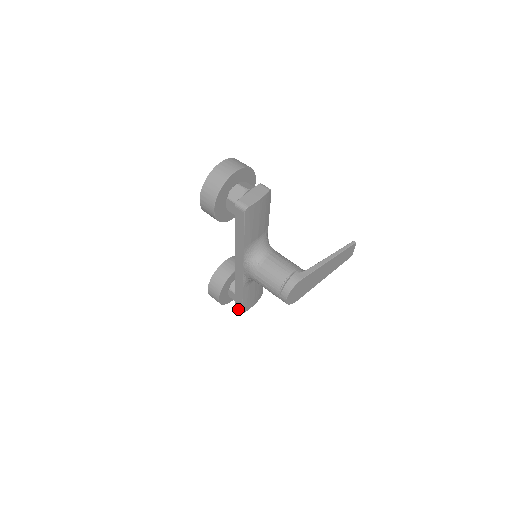
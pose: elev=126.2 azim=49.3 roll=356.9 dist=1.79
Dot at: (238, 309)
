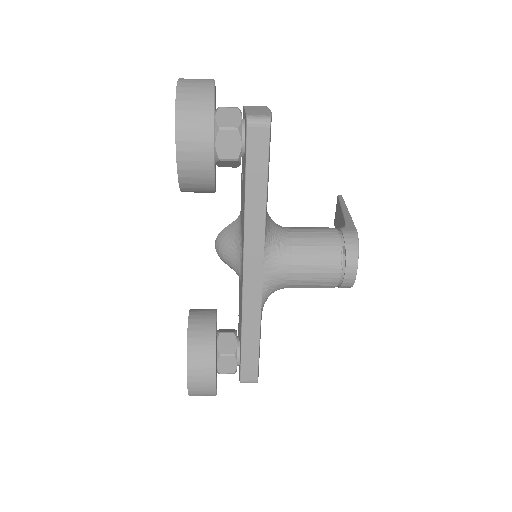
Dot at: (247, 381)
